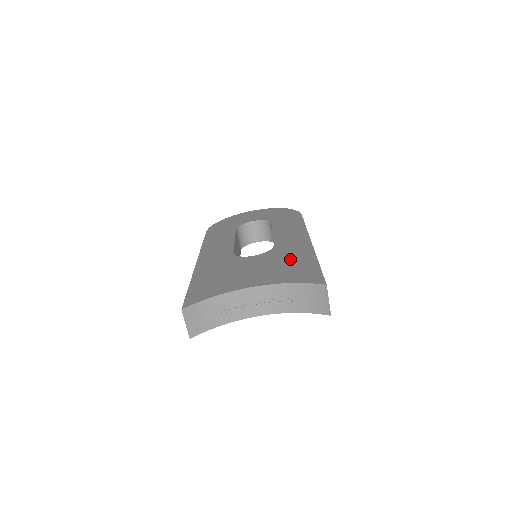
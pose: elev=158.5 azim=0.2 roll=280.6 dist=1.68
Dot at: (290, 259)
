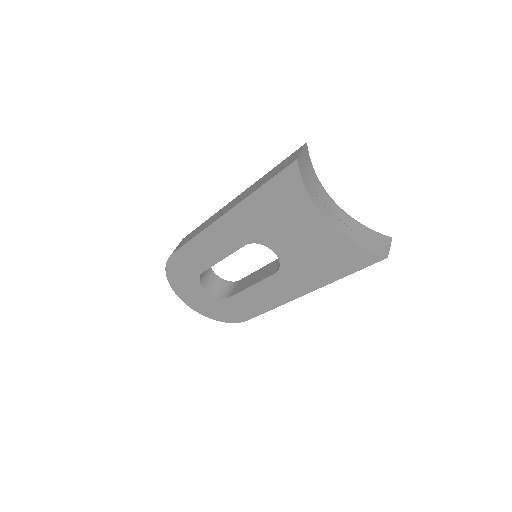
Dot at: occluded
